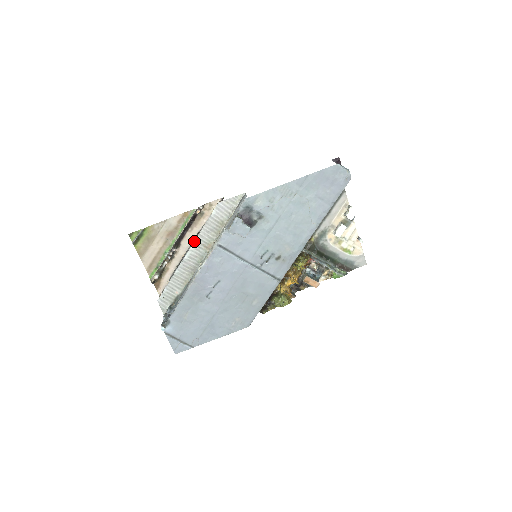
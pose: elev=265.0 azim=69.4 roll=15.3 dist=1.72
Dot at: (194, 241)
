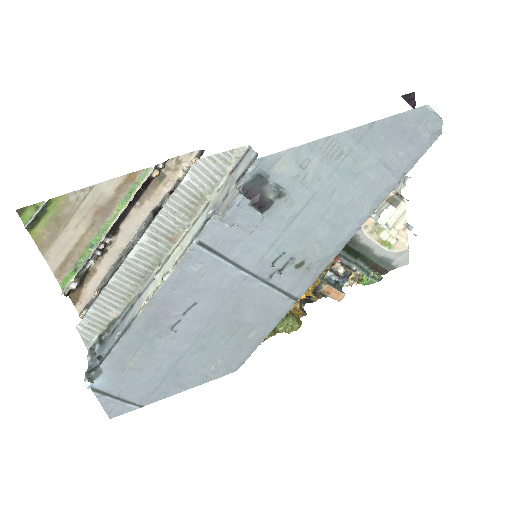
Dot at: (147, 228)
